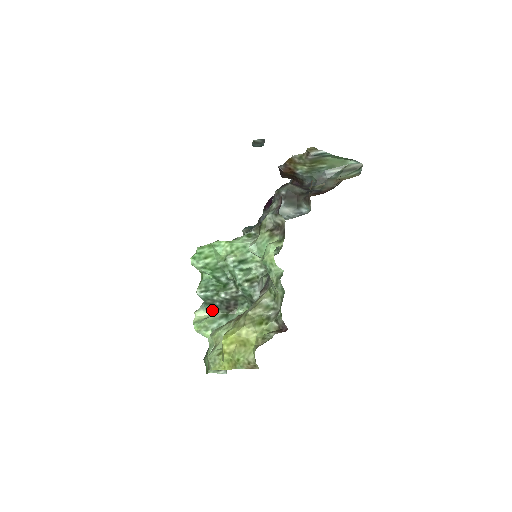
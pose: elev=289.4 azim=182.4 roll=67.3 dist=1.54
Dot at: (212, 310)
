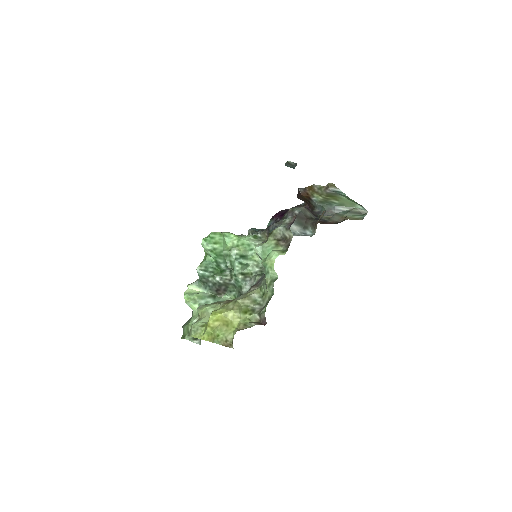
Dot at: (204, 288)
